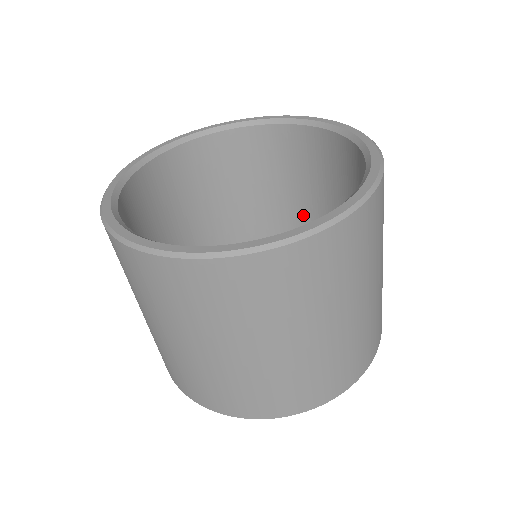
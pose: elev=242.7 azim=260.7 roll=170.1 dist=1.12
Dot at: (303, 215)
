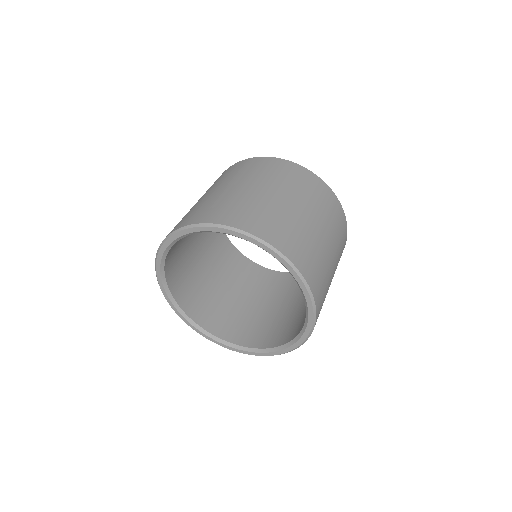
Dot at: (259, 313)
